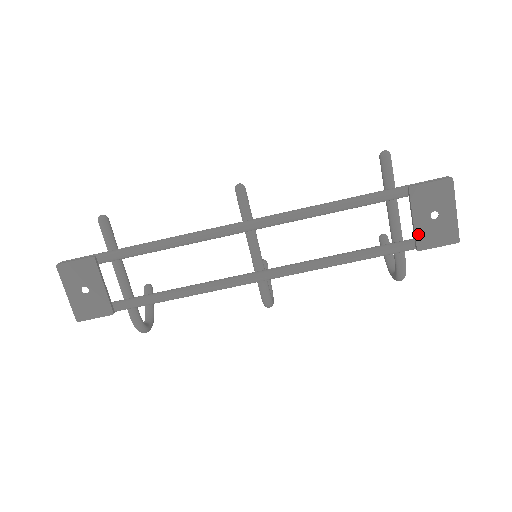
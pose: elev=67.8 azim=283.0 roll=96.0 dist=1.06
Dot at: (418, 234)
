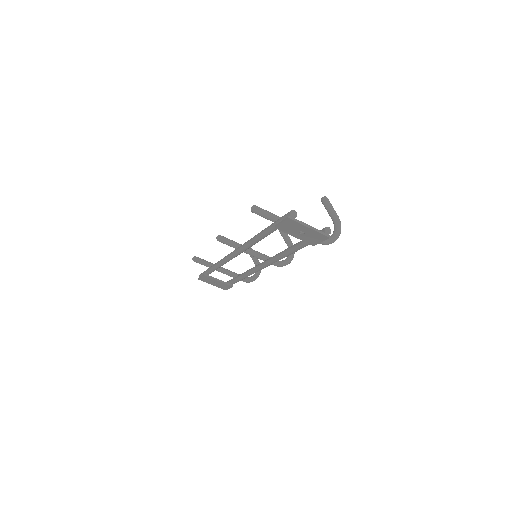
Dot at: (305, 241)
